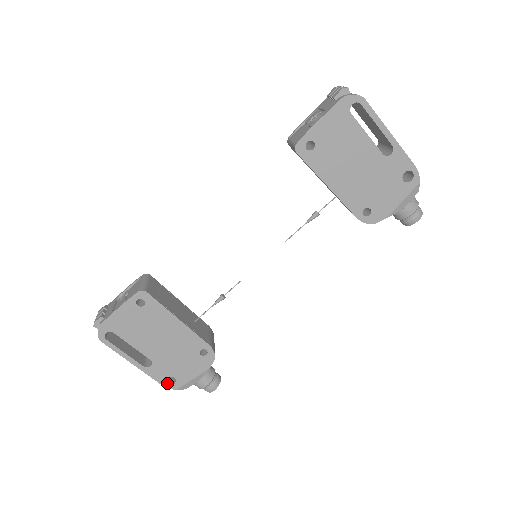
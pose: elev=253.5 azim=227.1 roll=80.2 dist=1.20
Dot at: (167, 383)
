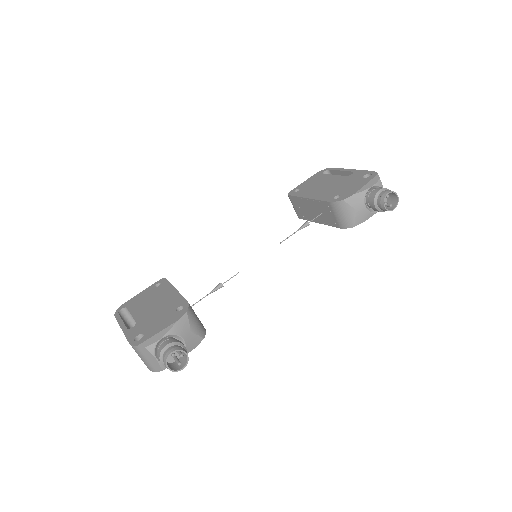
Dot at: (134, 341)
